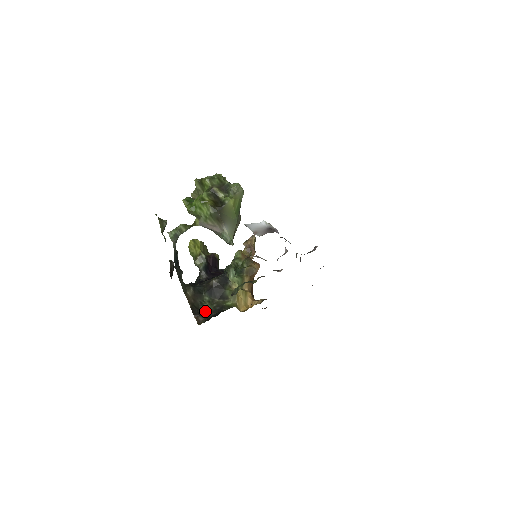
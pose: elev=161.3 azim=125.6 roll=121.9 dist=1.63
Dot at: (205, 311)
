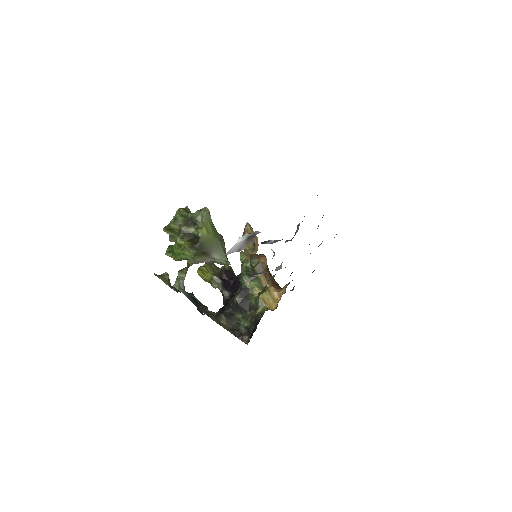
Dot at: (245, 329)
